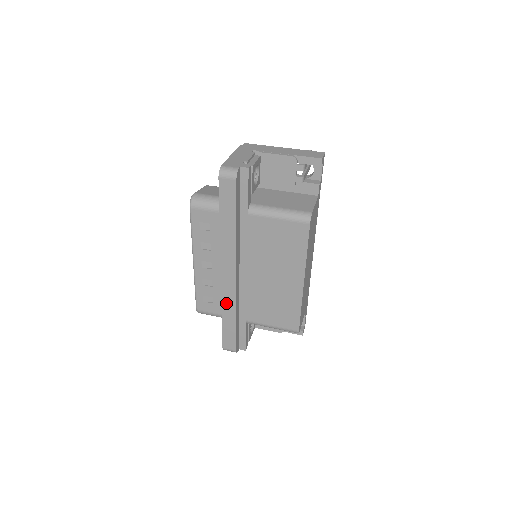
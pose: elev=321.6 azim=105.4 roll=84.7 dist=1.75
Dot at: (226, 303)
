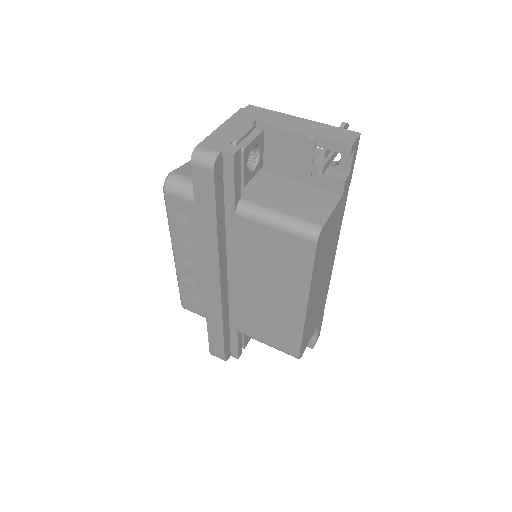
Dot at: (210, 311)
